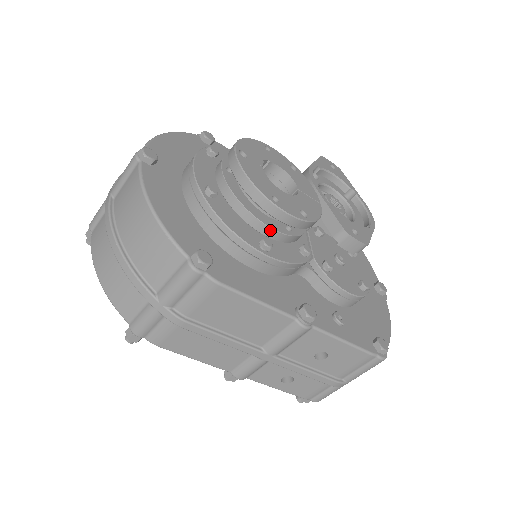
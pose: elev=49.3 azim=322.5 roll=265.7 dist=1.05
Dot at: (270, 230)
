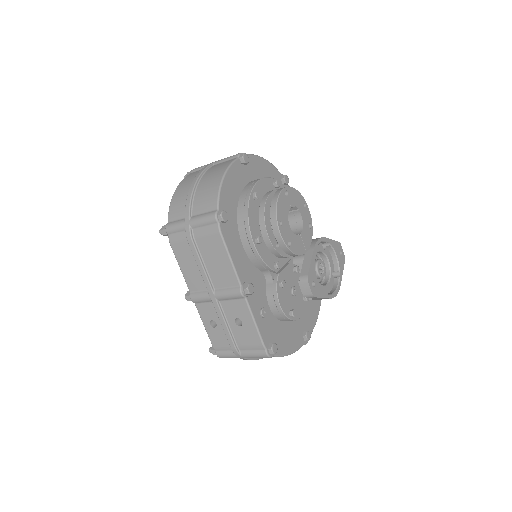
Dot at: (267, 236)
